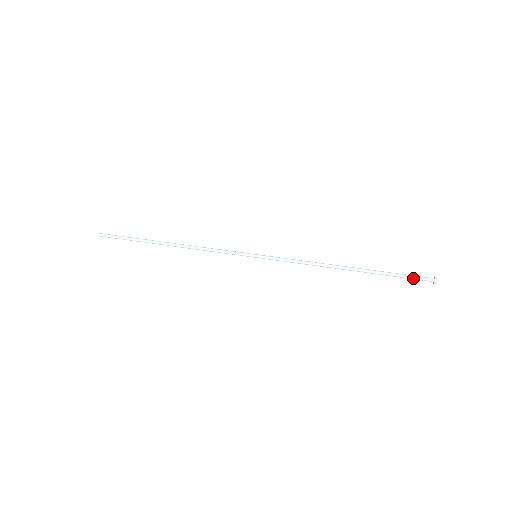
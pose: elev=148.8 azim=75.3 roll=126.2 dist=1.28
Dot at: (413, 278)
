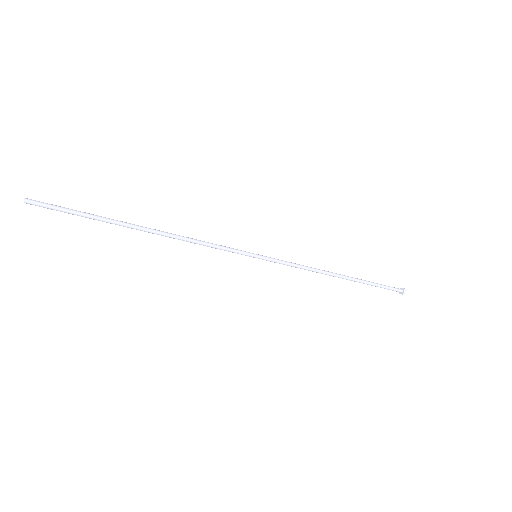
Dot at: (389, 288)
